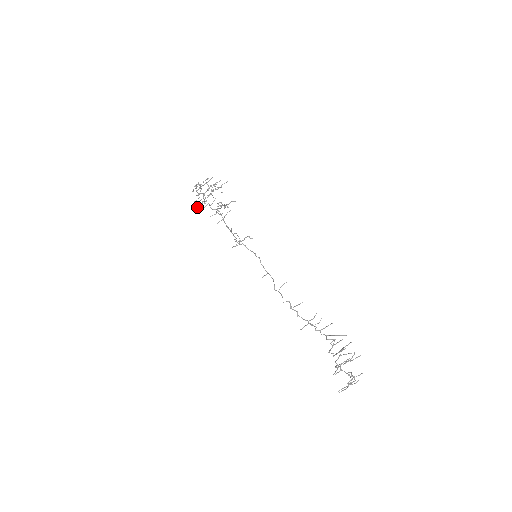
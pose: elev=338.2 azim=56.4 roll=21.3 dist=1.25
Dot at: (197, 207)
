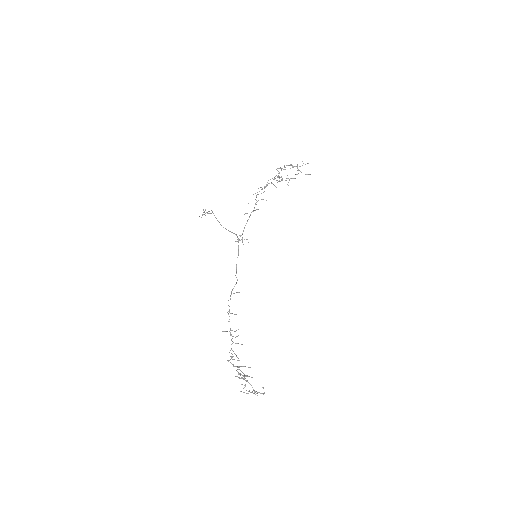
Dot at: (258, 188)
